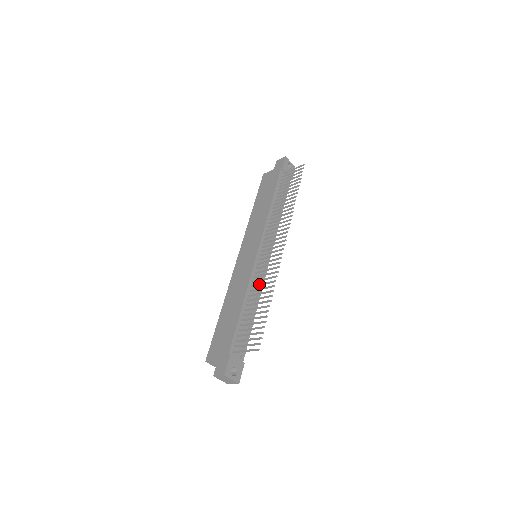
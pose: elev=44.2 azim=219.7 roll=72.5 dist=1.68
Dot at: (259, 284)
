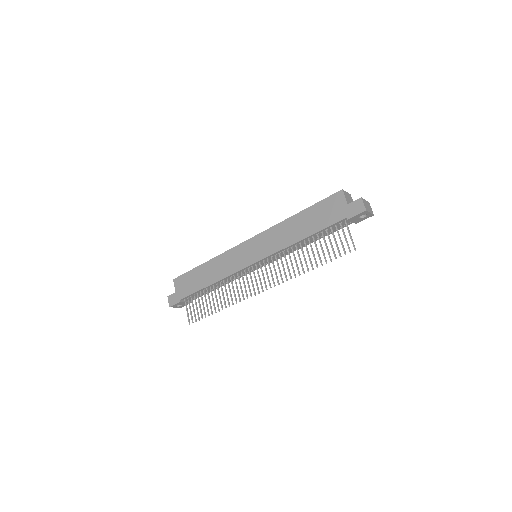
Dot at: (229, 288)
